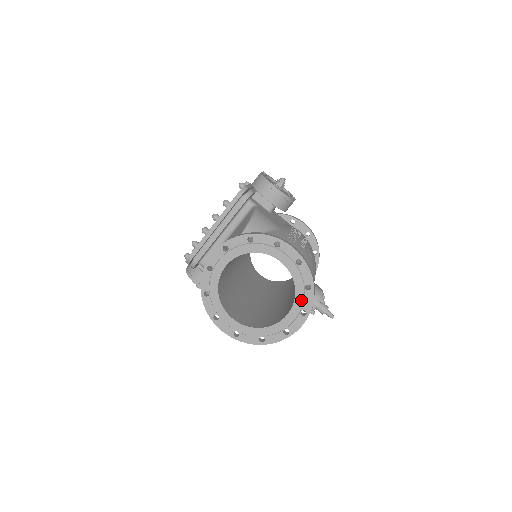
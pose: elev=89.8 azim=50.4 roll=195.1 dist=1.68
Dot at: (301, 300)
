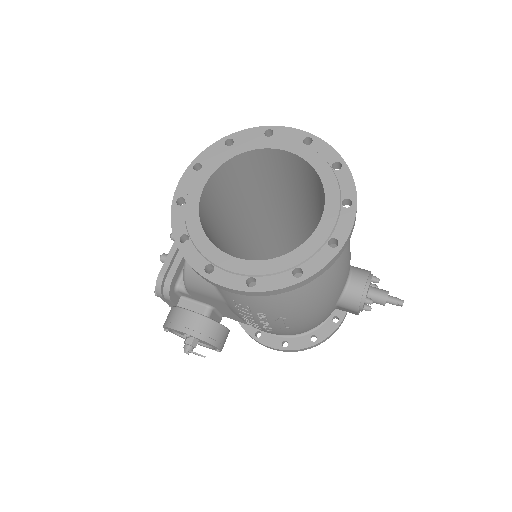
Dot at: (334, 185)
